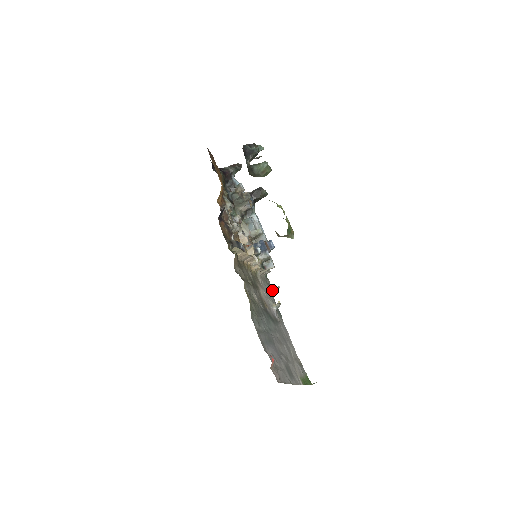
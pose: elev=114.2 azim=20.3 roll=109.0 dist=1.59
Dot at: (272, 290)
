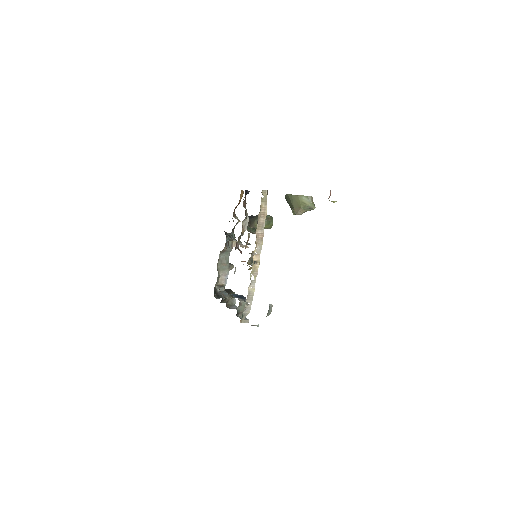
Dot at: occluded
